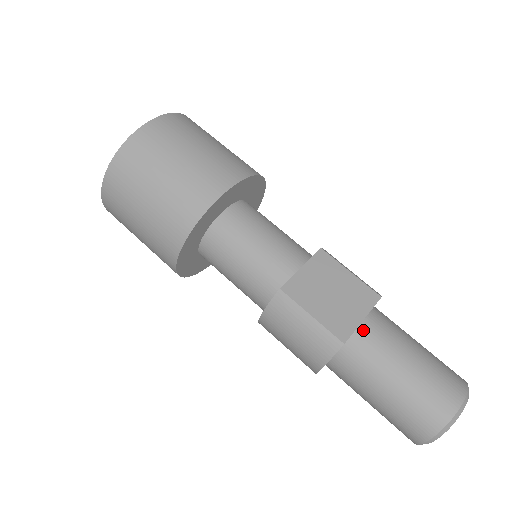
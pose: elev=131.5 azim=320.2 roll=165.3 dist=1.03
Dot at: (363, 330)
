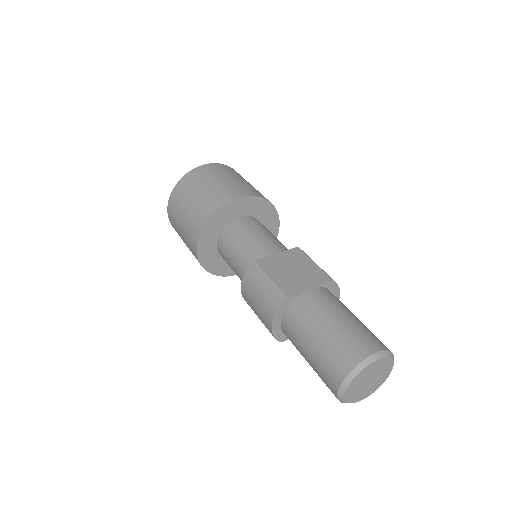
Dot at: (307, 294)
